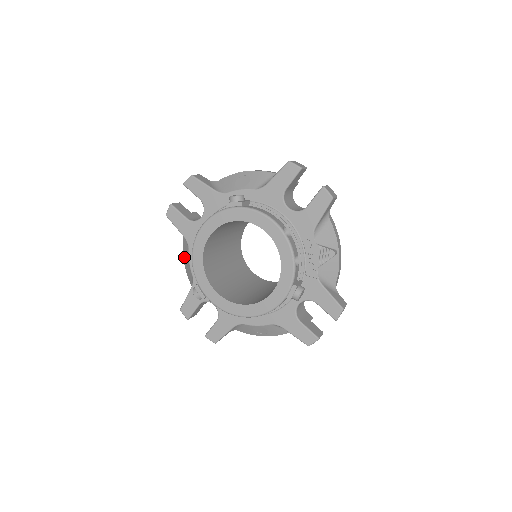
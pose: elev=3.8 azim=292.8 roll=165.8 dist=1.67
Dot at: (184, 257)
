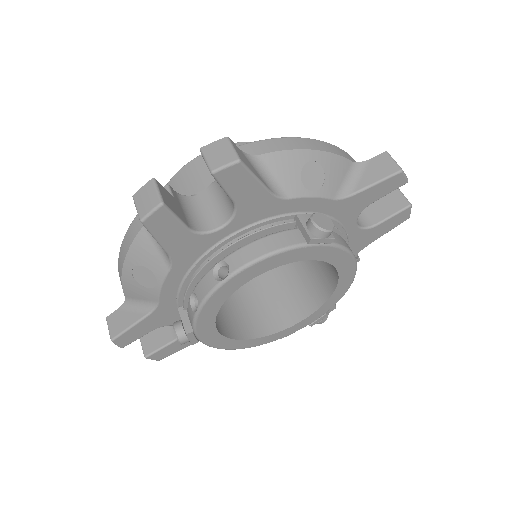
Dot at: (132, 266)
